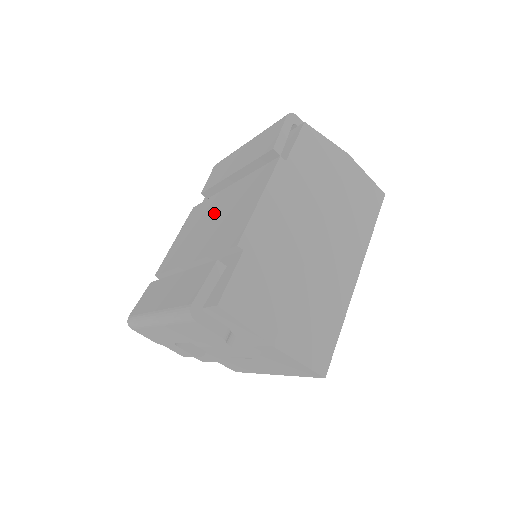
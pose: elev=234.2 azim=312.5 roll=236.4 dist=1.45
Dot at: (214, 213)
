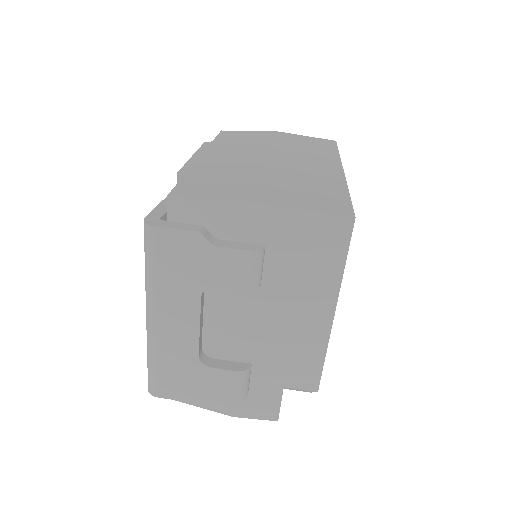
Dot at: occluded
